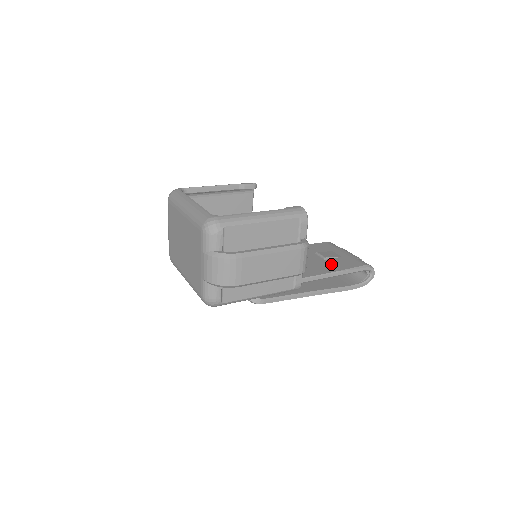
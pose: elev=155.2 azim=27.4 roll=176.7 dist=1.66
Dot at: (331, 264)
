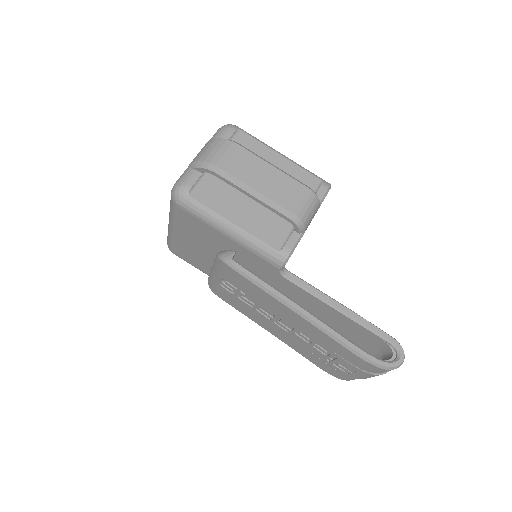
Dot at: occluded
